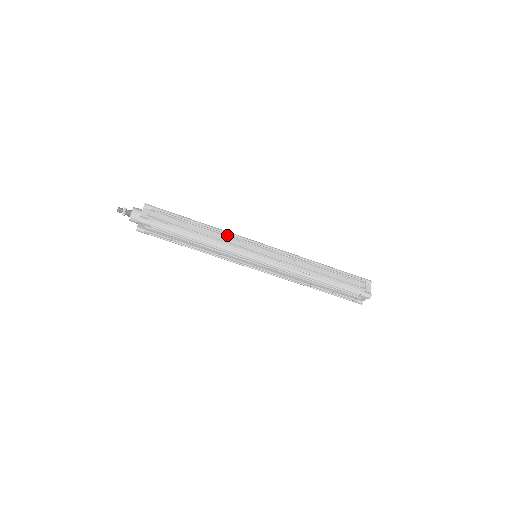
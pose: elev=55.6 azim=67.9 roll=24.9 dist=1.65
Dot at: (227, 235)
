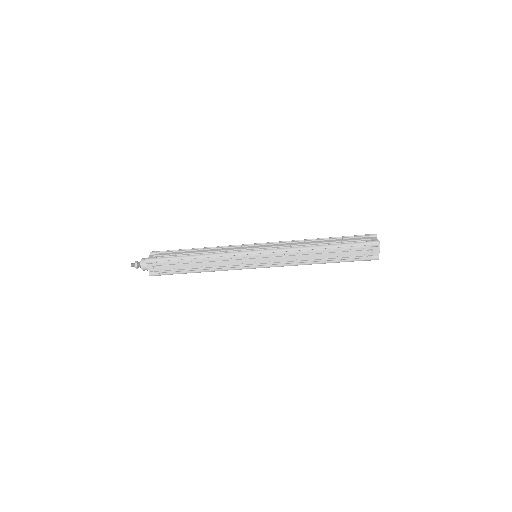
Dot at: (223, 247)
